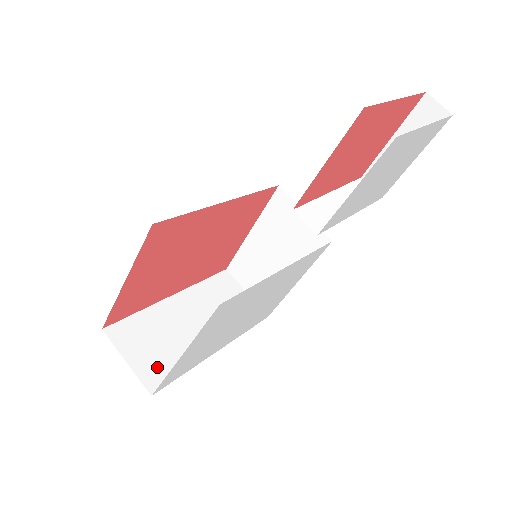
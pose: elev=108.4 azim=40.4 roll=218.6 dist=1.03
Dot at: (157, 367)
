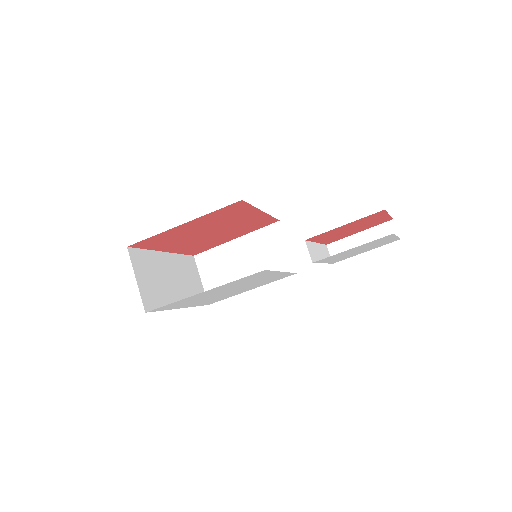
Dot at: (151, 295)
